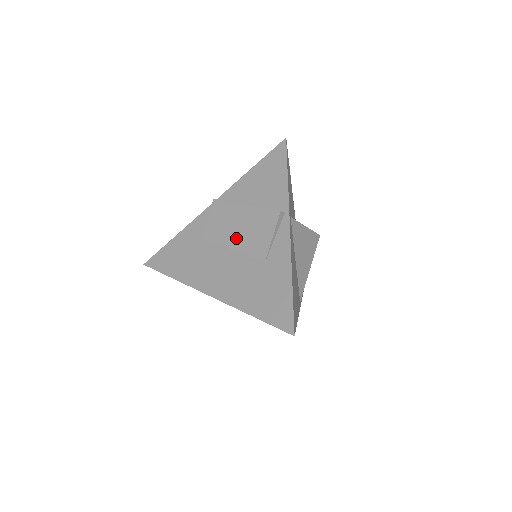
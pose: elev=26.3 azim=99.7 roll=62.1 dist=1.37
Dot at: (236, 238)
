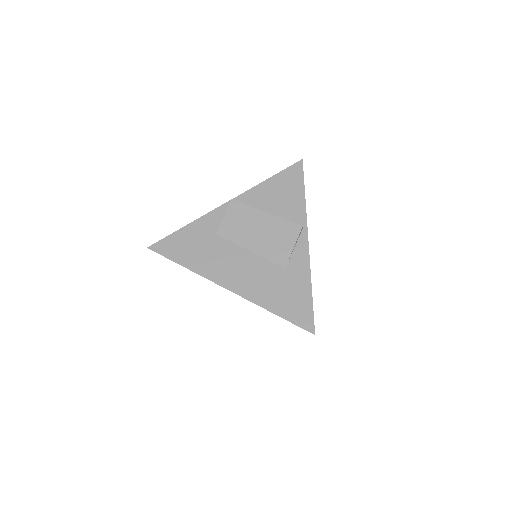
Dot at: (256, 241)
